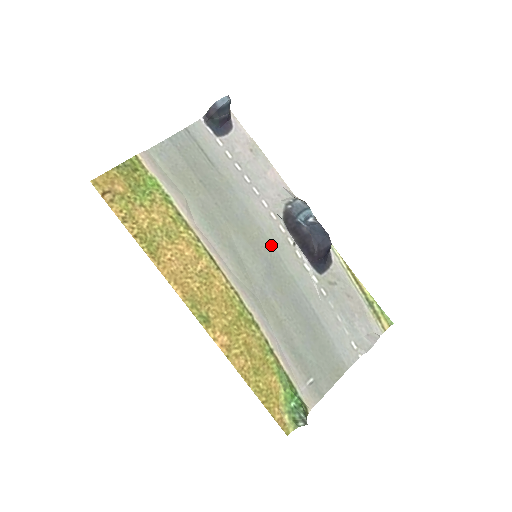
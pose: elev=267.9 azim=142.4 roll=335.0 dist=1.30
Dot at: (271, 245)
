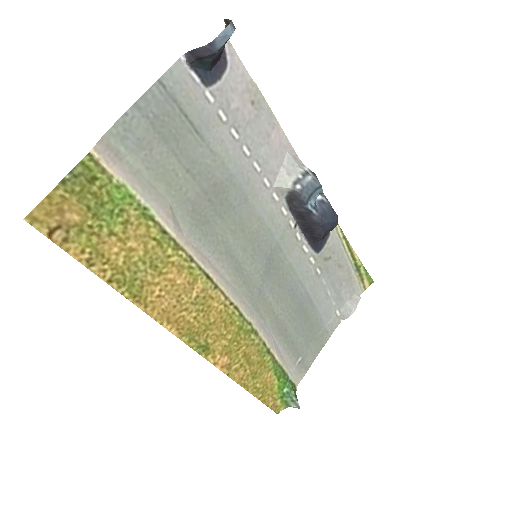
Dot at: (272, 236)
